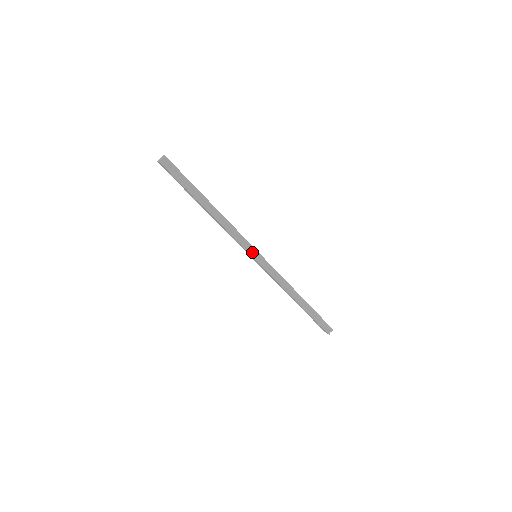
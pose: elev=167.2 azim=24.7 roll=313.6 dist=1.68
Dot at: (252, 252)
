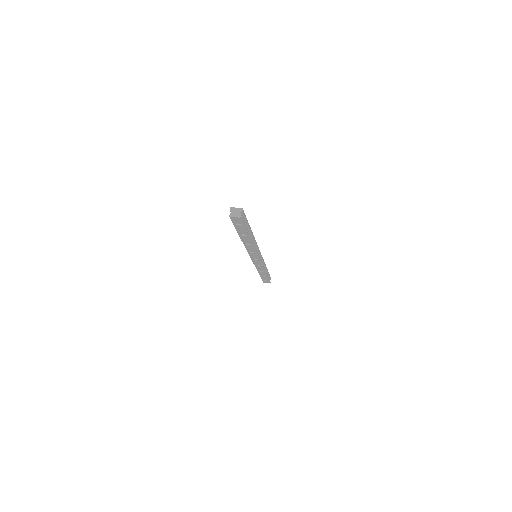
Dot at: occluded
